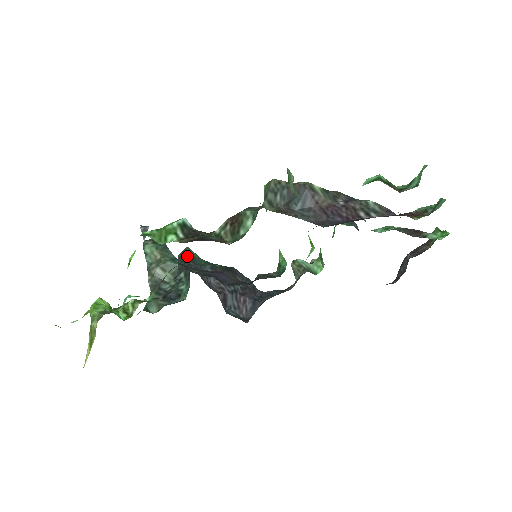
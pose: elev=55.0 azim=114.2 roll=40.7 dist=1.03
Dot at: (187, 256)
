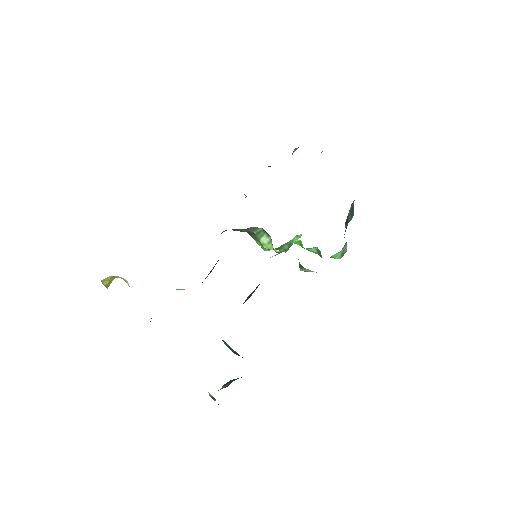
Dot at: occluded
